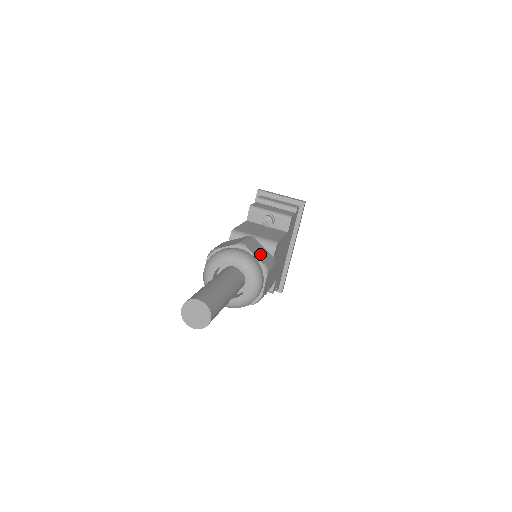
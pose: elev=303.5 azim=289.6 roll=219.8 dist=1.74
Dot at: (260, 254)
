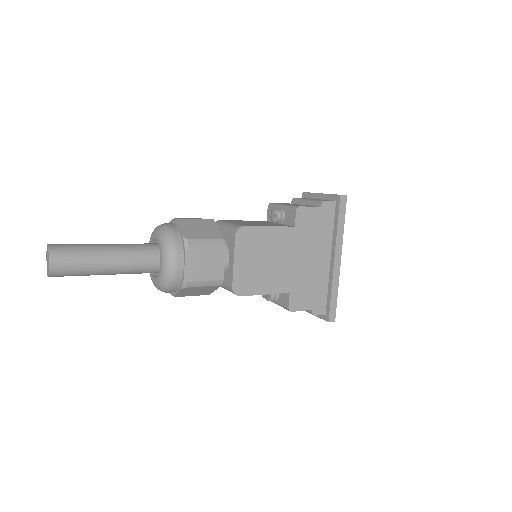
Dot at: (195, 230)
